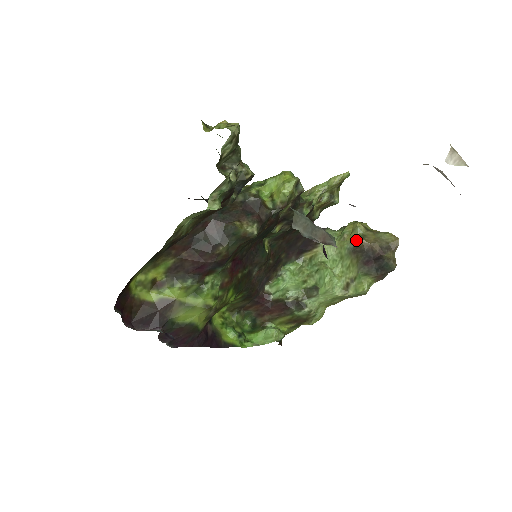
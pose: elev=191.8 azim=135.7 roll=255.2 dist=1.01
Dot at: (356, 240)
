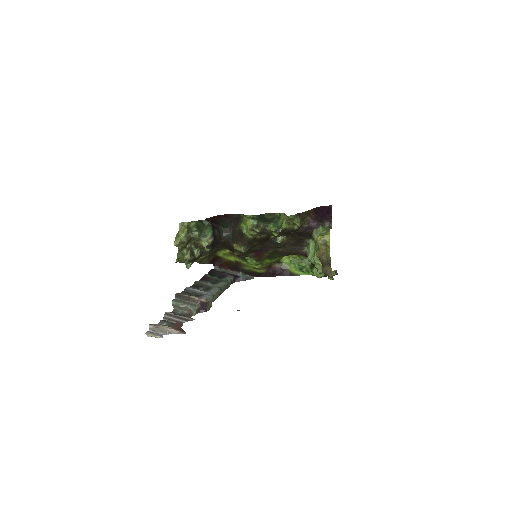
Dot at: (317, 249)
